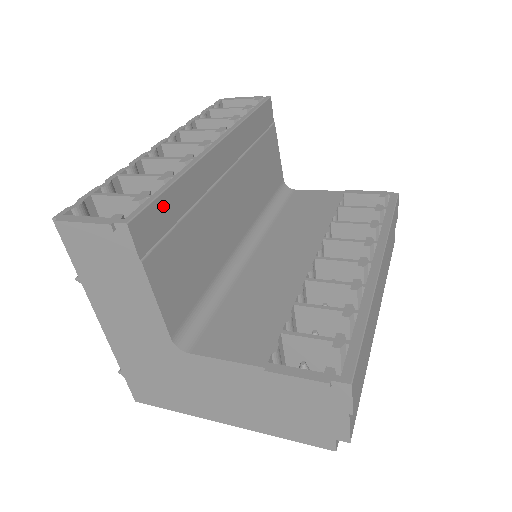
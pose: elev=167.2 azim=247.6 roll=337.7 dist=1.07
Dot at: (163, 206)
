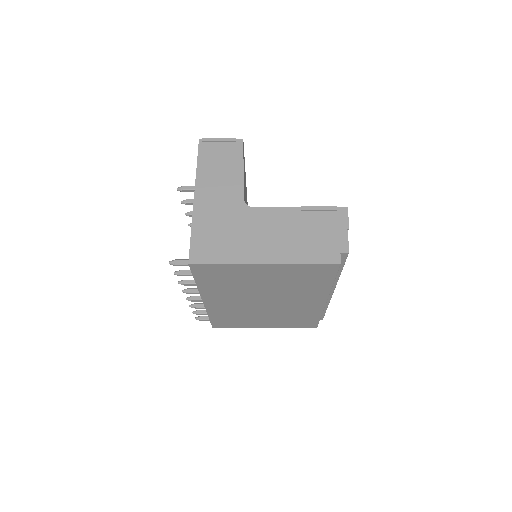
Dot at: (244, 162)
